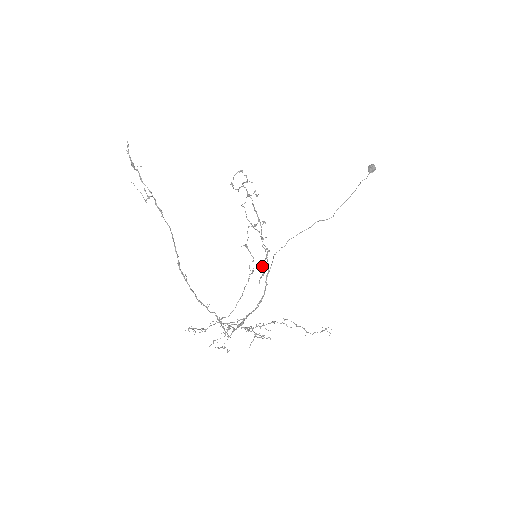
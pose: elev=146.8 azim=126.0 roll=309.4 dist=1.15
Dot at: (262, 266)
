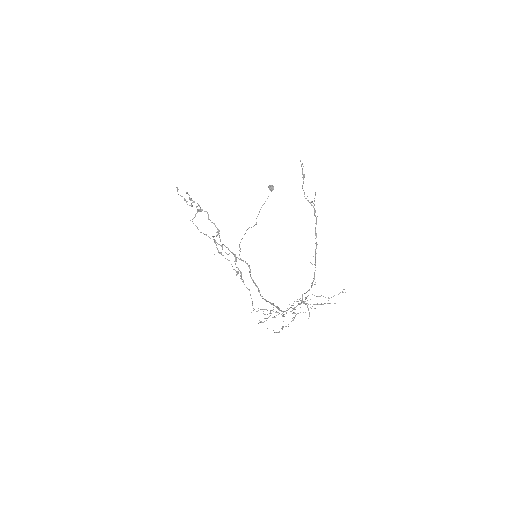
Dot at: occluded
